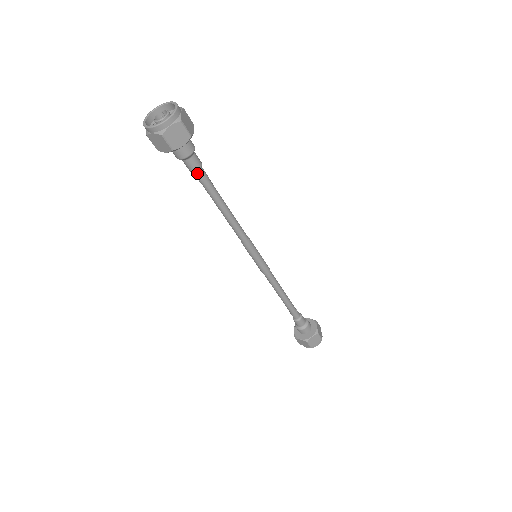
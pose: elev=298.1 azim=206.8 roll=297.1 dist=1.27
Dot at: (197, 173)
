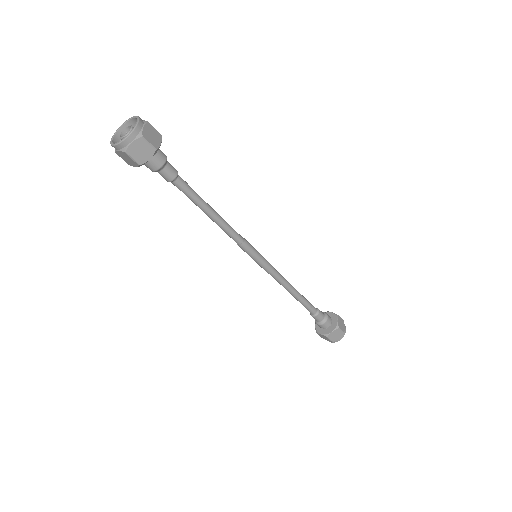
Dot at: (174, 182)
